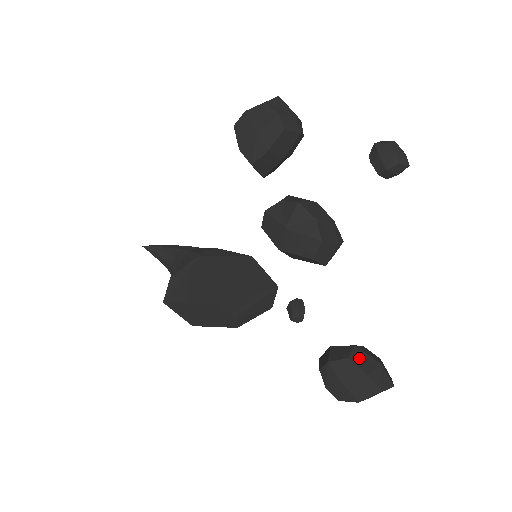
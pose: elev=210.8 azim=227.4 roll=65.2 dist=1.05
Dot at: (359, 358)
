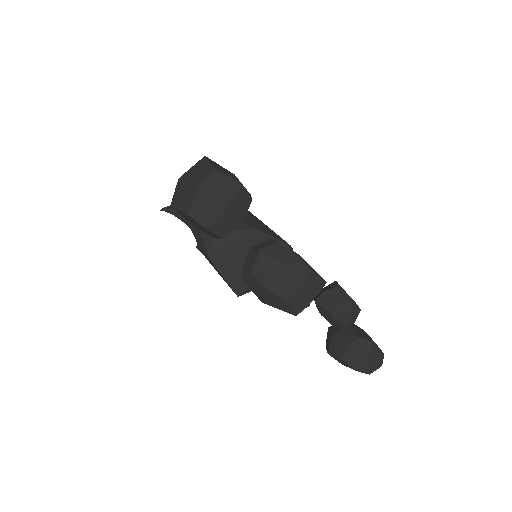
Dot at: (350, 358)
